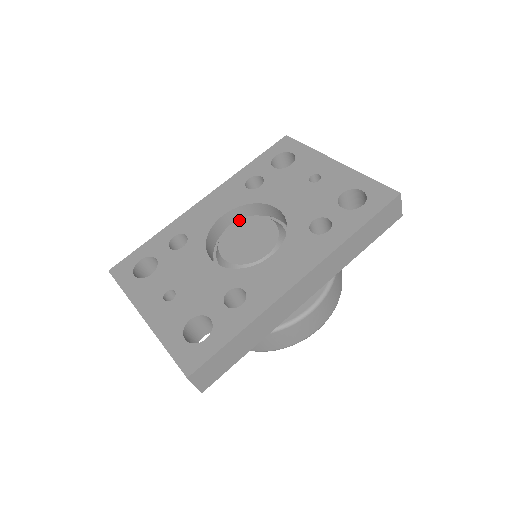
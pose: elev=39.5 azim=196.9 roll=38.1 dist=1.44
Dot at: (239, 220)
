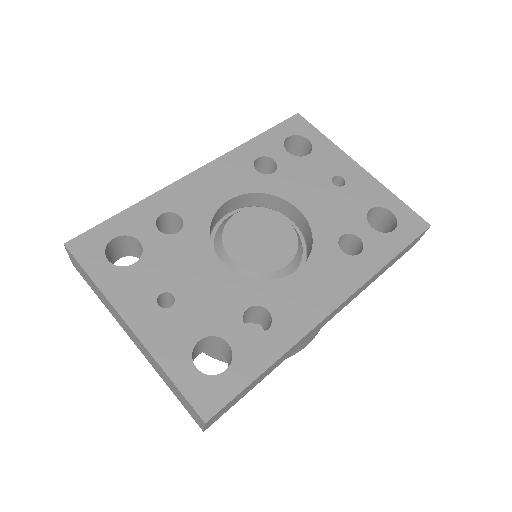
Dot at: (247, 210)
